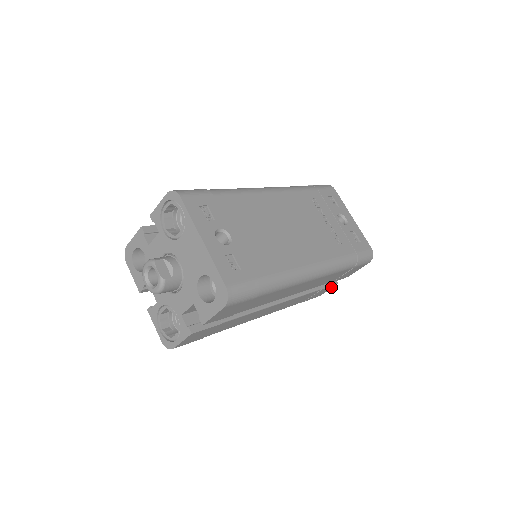
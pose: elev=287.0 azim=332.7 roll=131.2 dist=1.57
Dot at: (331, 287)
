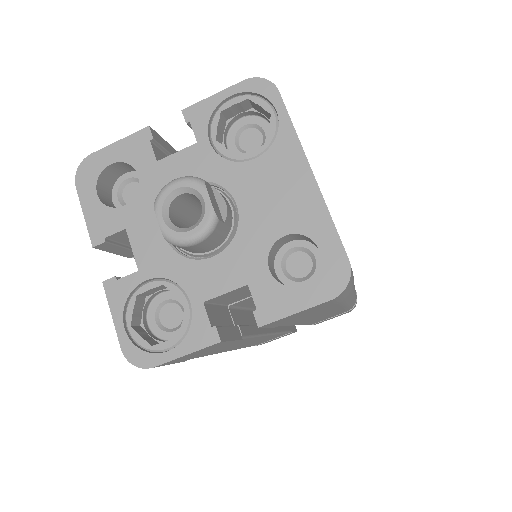
Dot at: occluded
